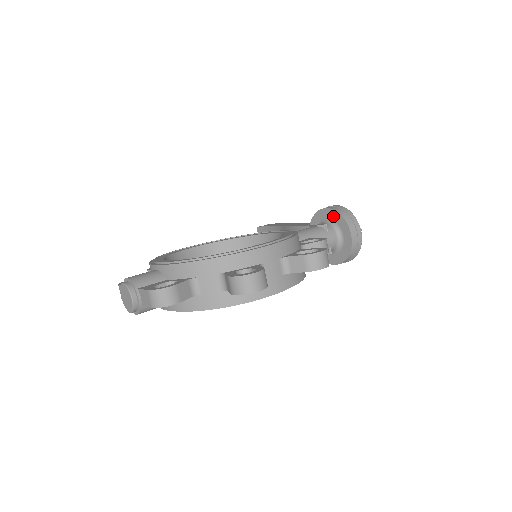
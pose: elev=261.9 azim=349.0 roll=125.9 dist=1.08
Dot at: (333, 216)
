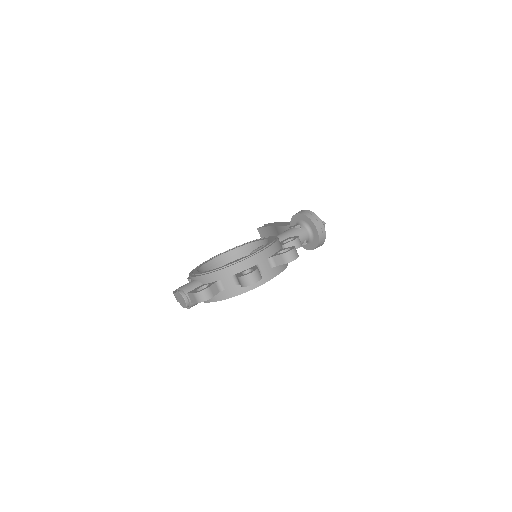
Dot at: (303, 218)
